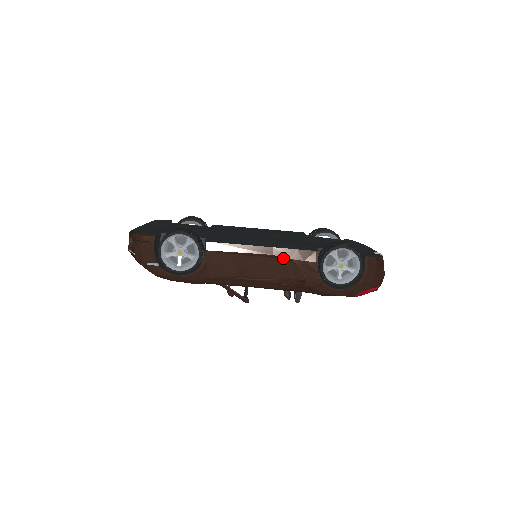
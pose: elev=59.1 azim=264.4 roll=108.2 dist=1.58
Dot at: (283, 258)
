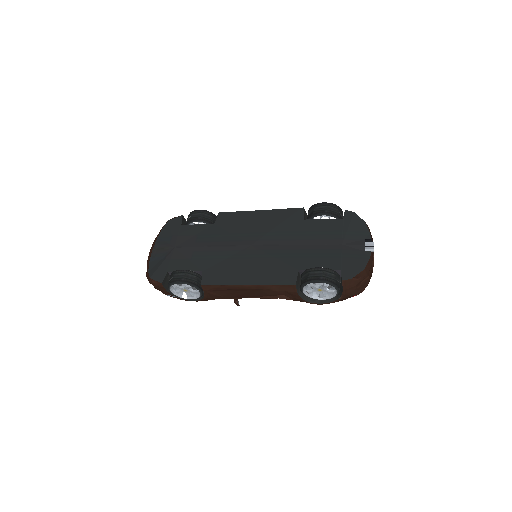
Dot at: (267, 288)
